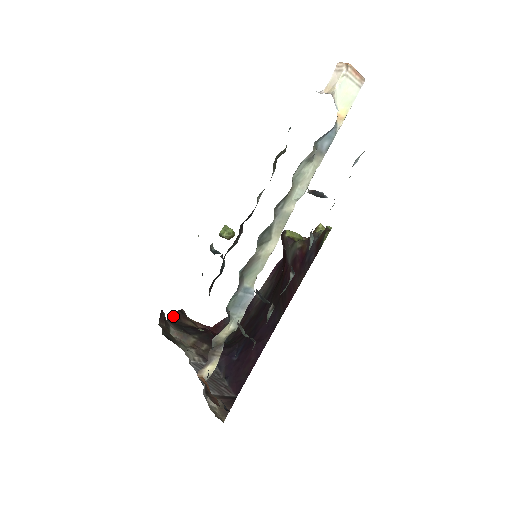
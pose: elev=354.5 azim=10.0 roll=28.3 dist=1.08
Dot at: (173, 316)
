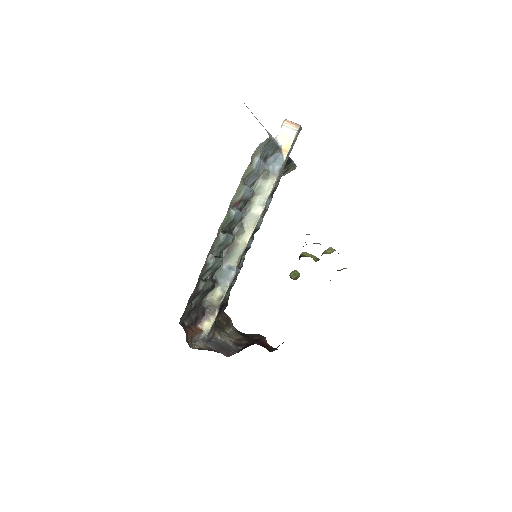
Dot at: (250, 334)
